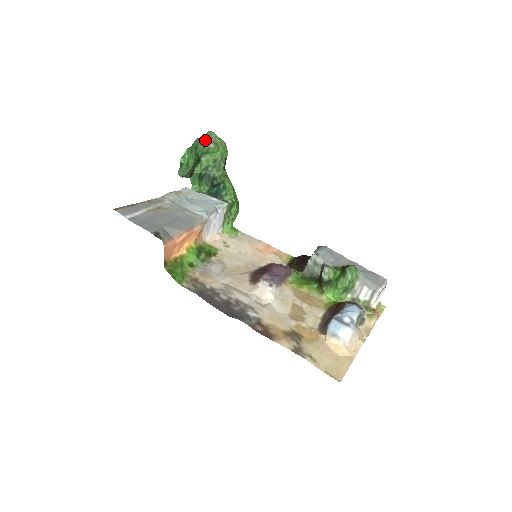
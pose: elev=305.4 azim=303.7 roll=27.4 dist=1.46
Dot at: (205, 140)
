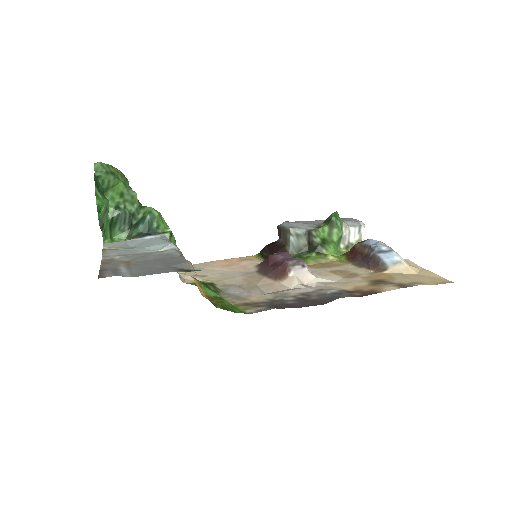
Dot at: (99, 174)
